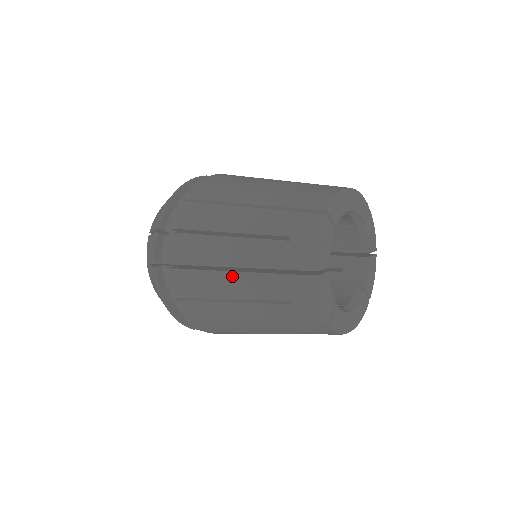
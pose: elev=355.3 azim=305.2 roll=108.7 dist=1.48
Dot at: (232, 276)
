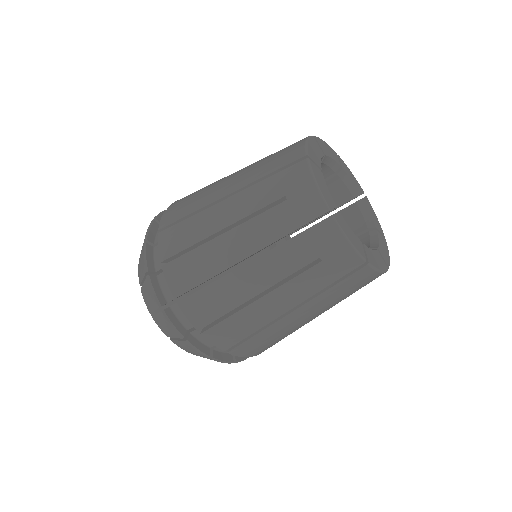
Dot at: (248, 269)
